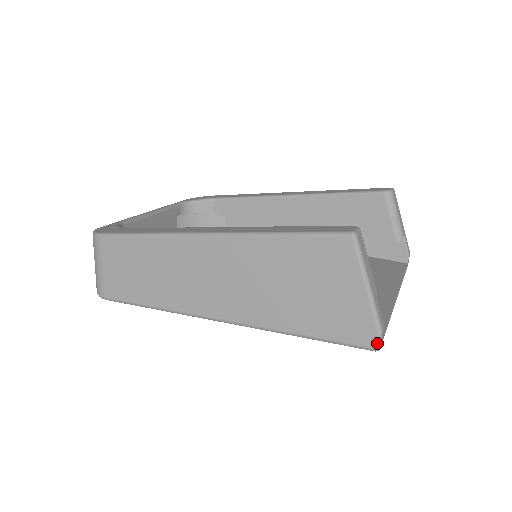
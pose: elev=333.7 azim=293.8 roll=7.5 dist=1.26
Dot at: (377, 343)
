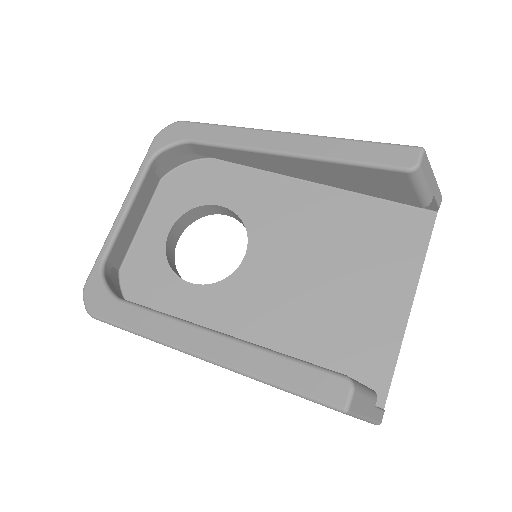
Dot at: occluded
